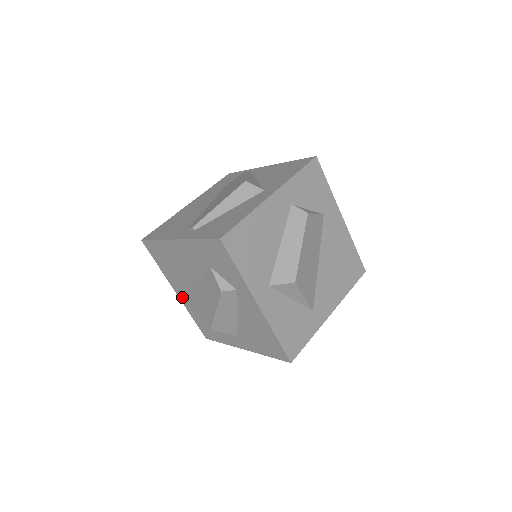
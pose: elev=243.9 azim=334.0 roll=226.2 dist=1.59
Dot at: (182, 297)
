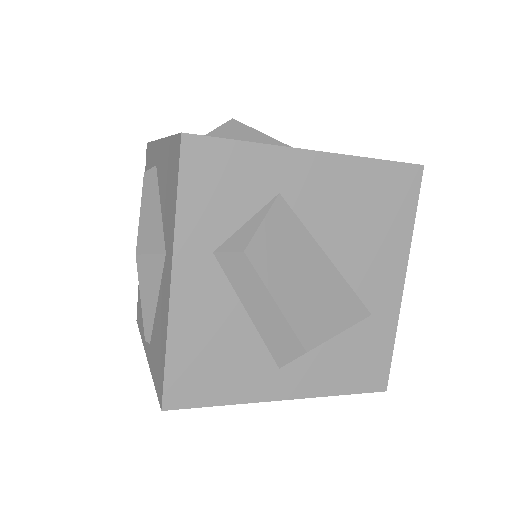
Dot at: occluded
